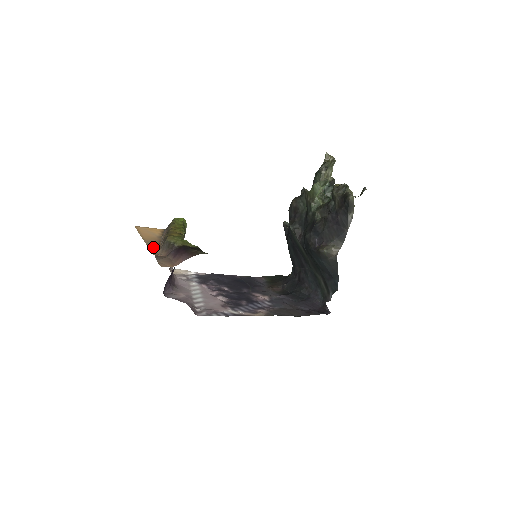
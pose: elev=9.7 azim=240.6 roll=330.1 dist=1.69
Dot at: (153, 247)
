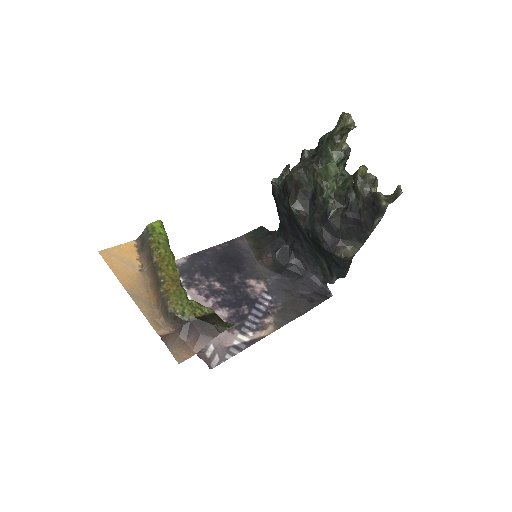
Dot at: (148, 310)
